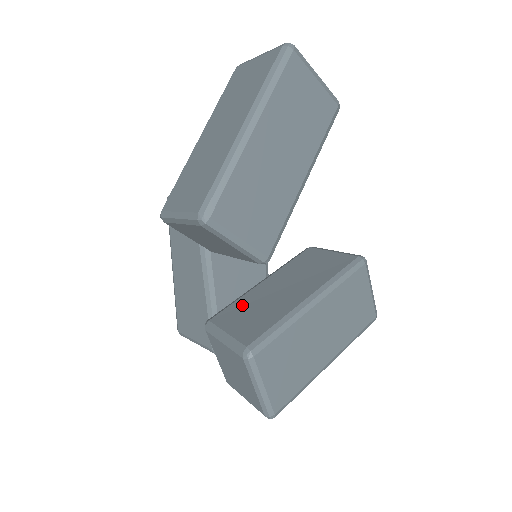
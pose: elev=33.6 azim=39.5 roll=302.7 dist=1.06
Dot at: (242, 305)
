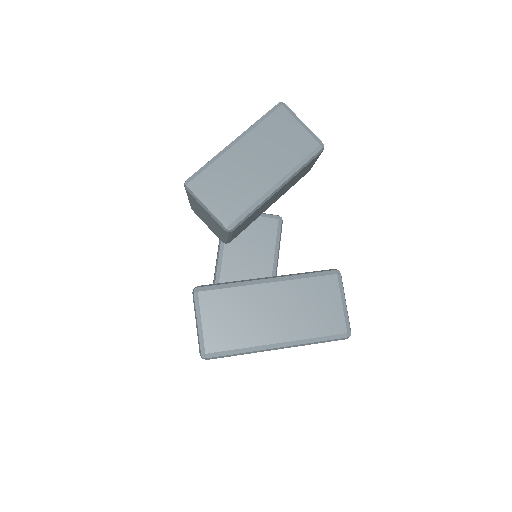
Dot at: occluded
